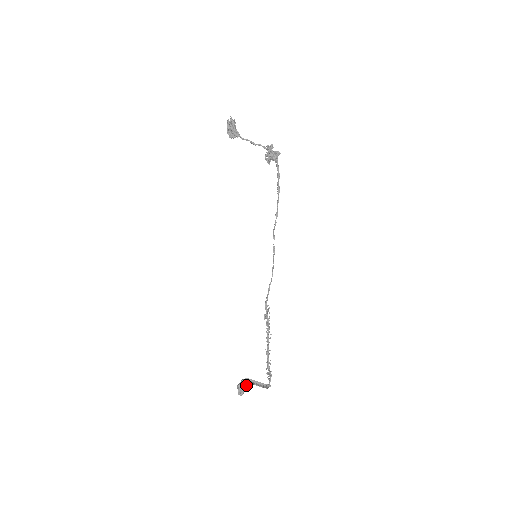
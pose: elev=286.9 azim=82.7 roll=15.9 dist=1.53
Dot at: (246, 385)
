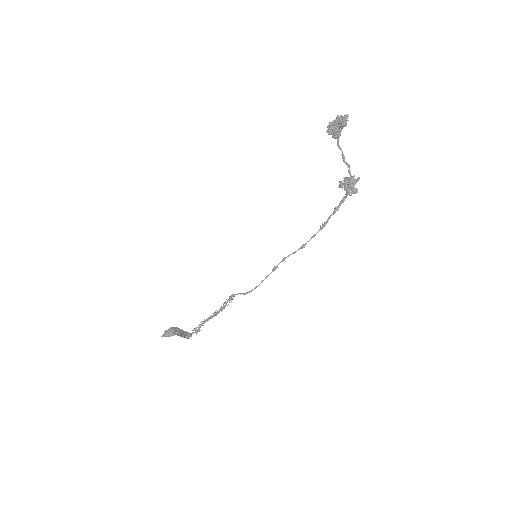
Dot at: (172, 334)
